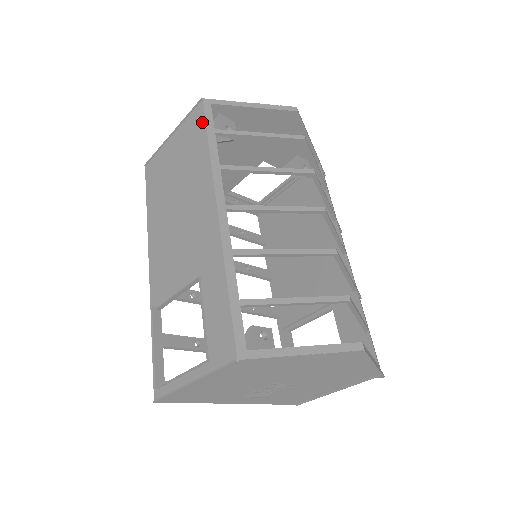
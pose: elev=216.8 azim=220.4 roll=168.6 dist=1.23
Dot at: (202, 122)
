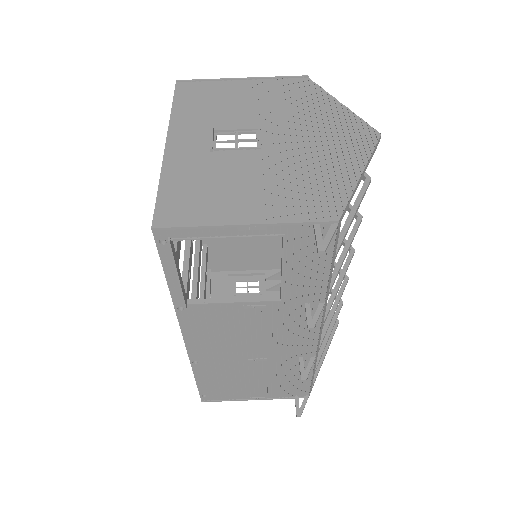
Dot at: occluded
